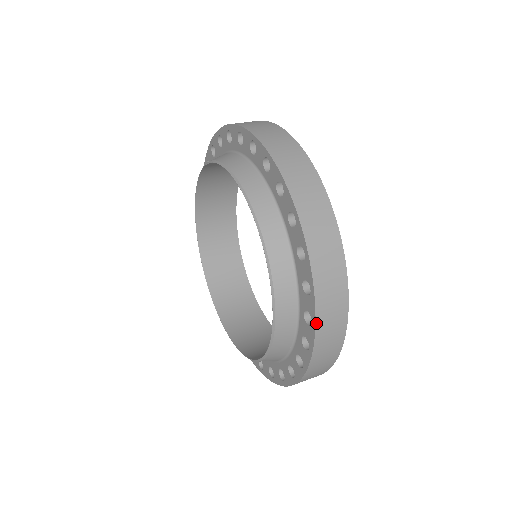
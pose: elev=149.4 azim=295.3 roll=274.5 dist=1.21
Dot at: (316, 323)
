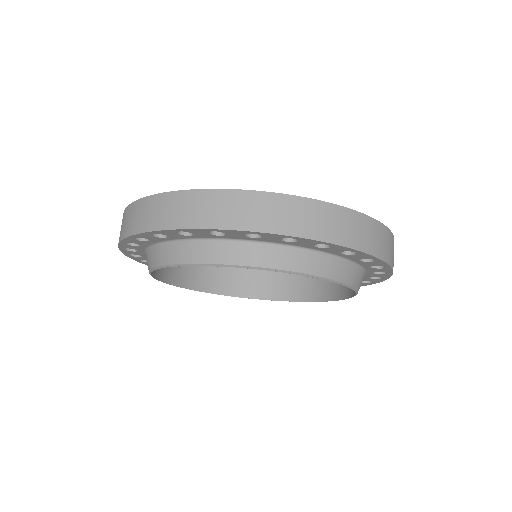
Dot at: occluded
